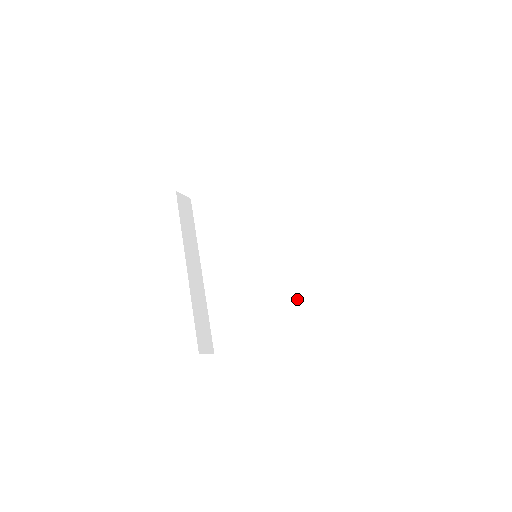
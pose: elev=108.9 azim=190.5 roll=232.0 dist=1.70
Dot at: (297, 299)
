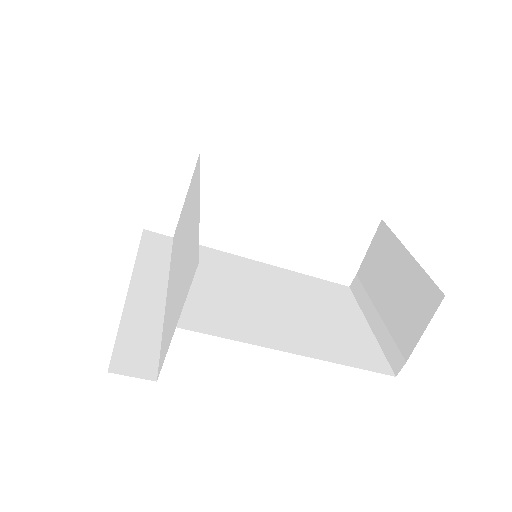
Dot at: (405, 328)
